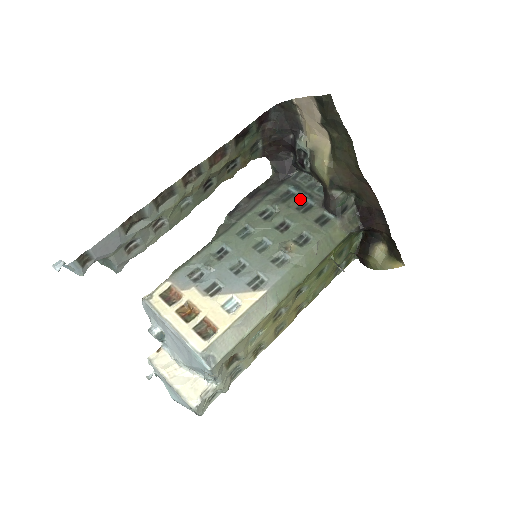
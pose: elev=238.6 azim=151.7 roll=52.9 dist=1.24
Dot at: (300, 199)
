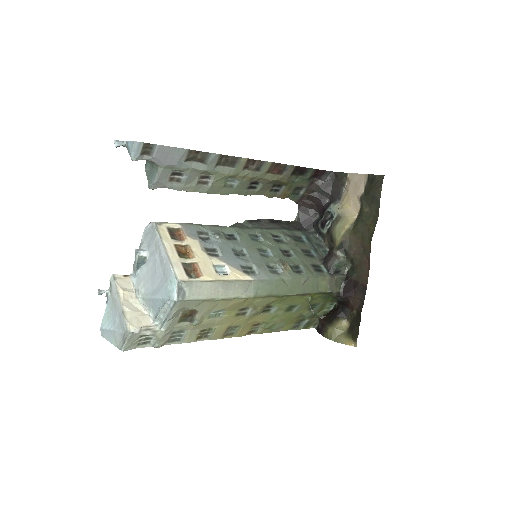
Dot at: (307, 247)
